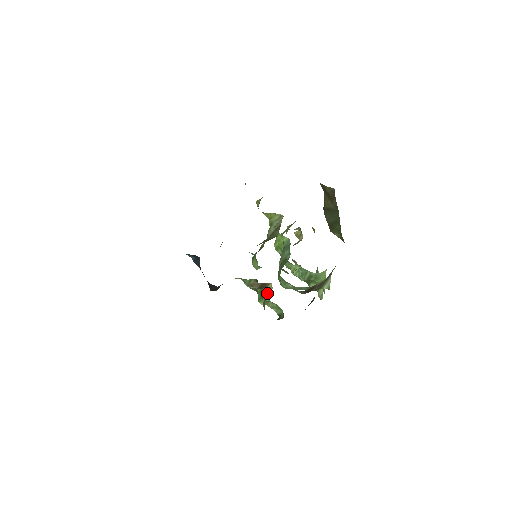
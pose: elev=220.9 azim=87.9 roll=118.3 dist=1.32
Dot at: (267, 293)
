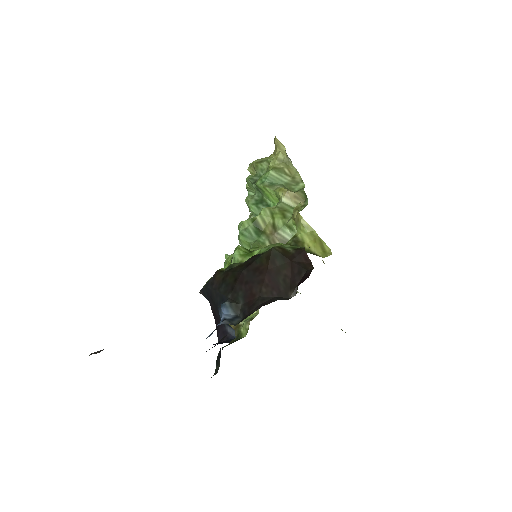
Dot at: occluded
